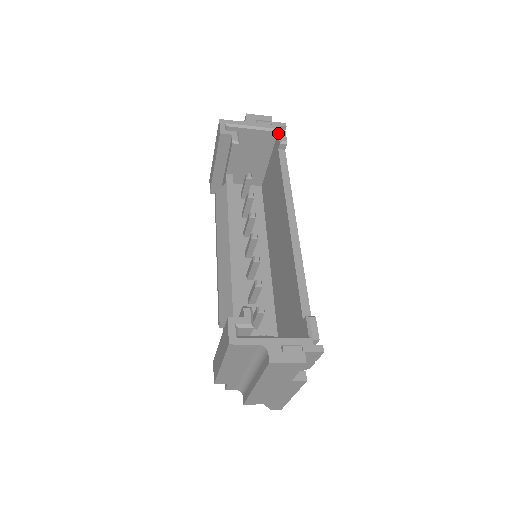
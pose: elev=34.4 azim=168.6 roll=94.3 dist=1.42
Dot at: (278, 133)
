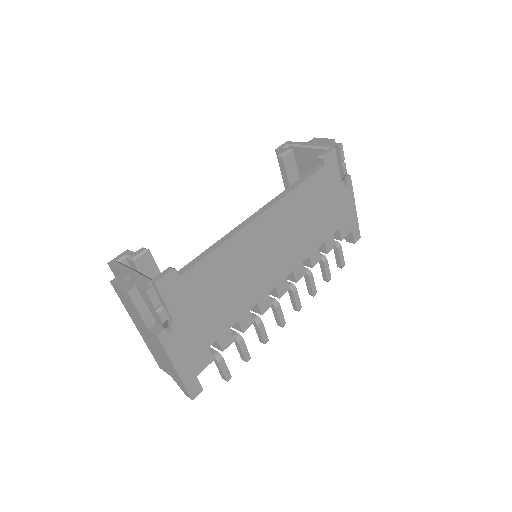
Dot at: occluded
